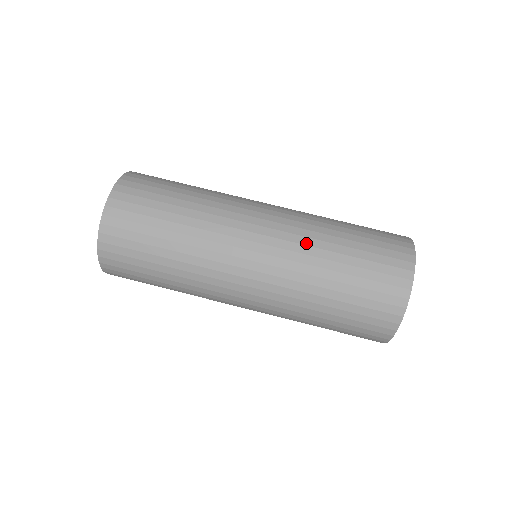
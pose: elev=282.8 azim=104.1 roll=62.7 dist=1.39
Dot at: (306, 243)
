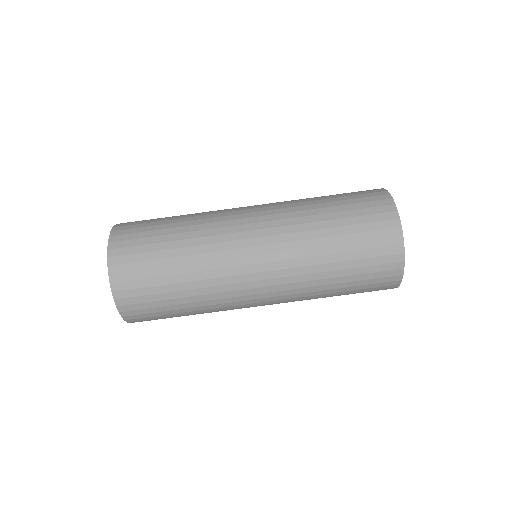
Dot at: (304, 292)
